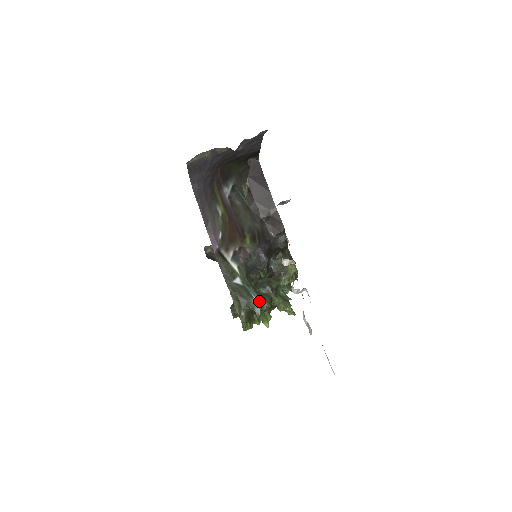
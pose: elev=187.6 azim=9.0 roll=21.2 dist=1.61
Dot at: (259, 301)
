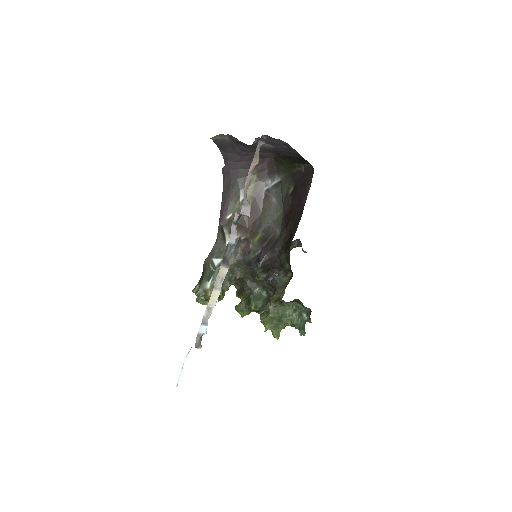
Dot at: (208, 286)
